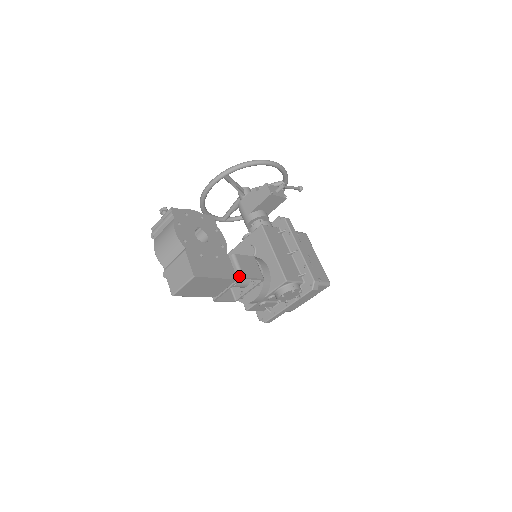
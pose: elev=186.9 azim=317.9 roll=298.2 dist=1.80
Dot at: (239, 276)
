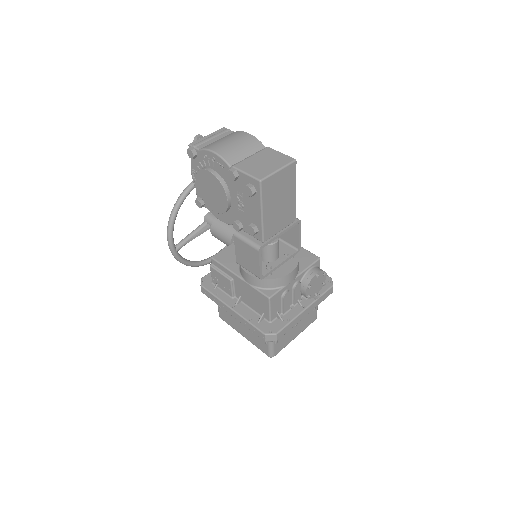
Dot at: (296, 218)
